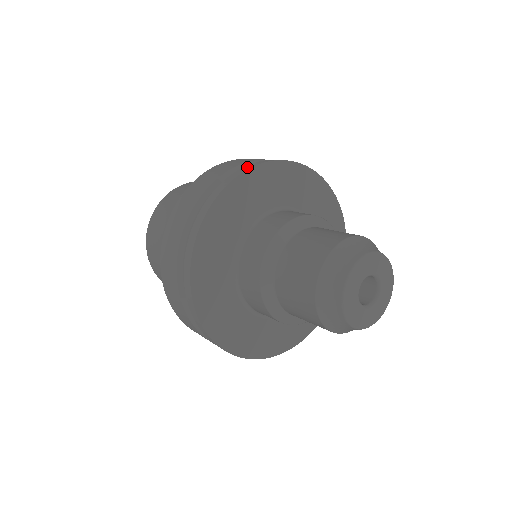
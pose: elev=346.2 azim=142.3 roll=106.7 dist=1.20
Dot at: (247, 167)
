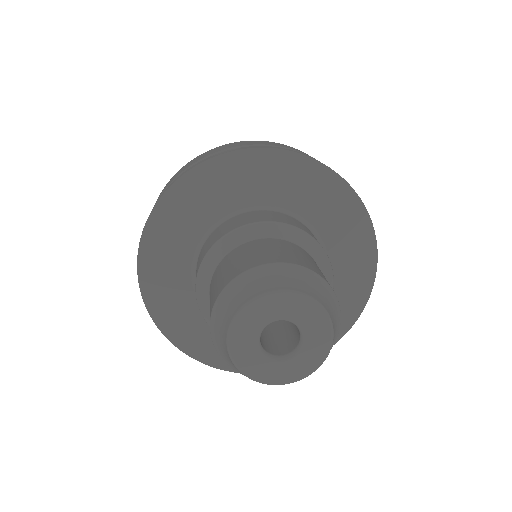
Dot at: occluded
